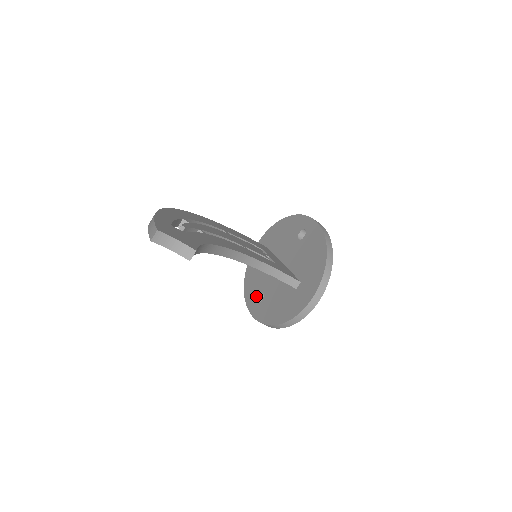
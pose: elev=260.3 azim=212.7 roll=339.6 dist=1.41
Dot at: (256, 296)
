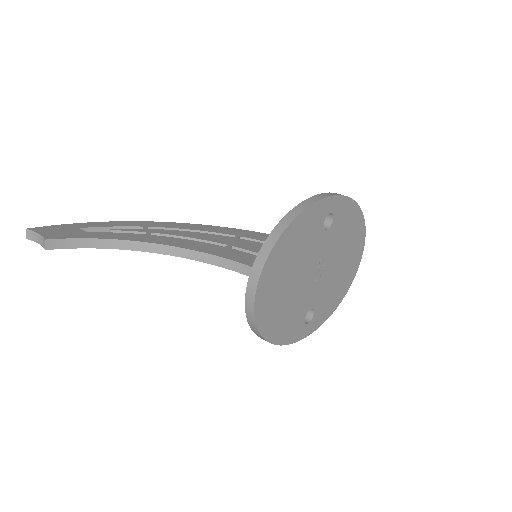
Dot at: occluded
